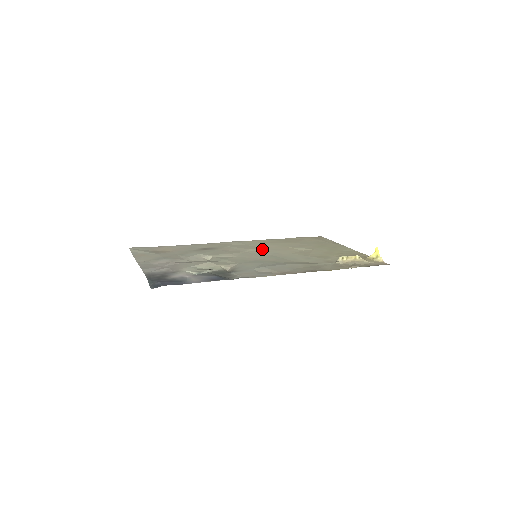
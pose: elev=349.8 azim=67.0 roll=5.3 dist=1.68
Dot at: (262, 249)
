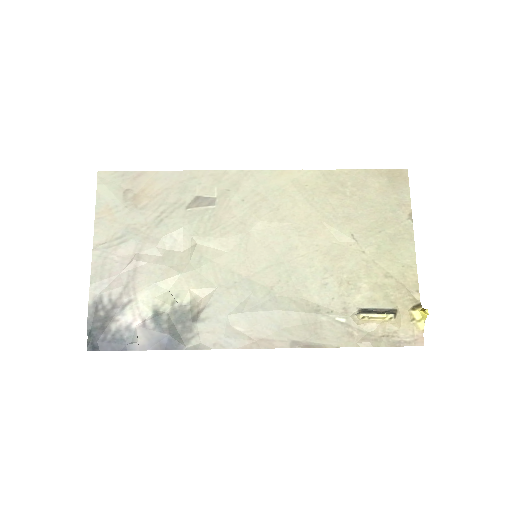
Dot at: (279, 224)
